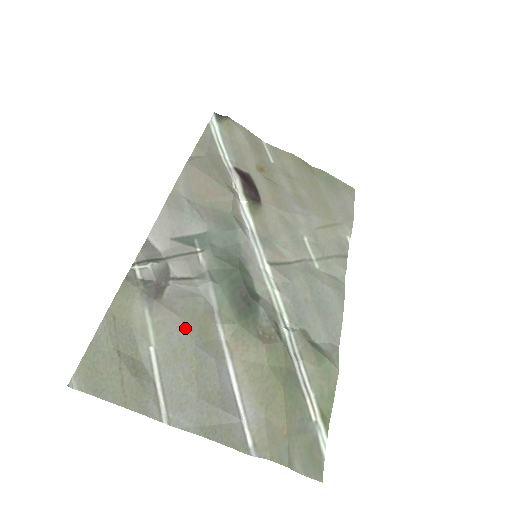
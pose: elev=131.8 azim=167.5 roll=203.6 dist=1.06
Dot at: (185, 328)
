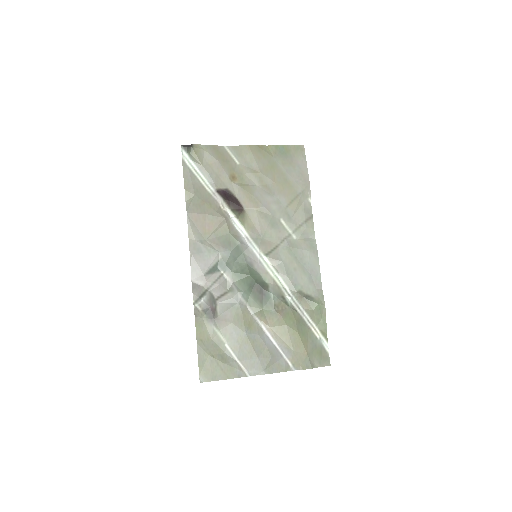
Dot at: (237, 327)
